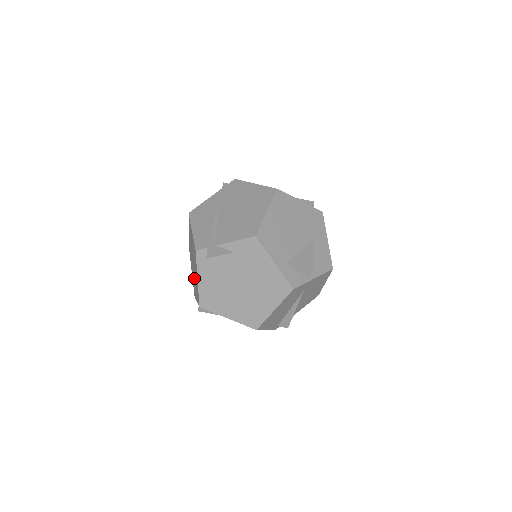
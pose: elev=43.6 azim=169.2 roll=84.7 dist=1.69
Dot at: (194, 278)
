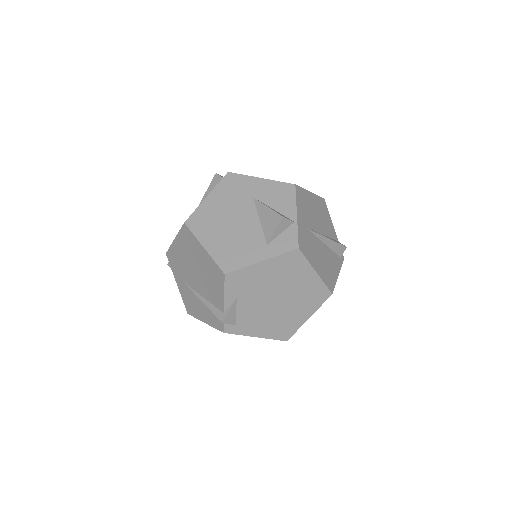
Dot at: occluded
